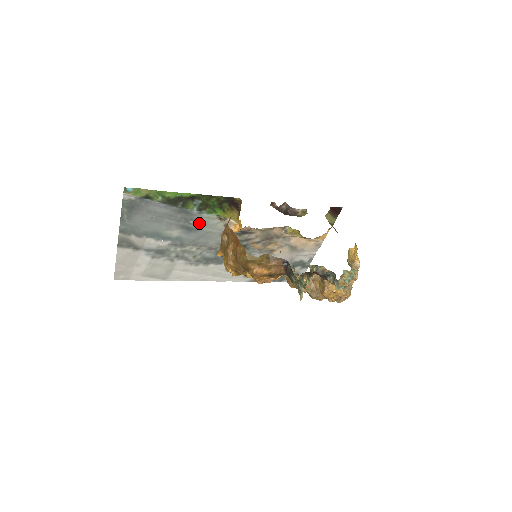
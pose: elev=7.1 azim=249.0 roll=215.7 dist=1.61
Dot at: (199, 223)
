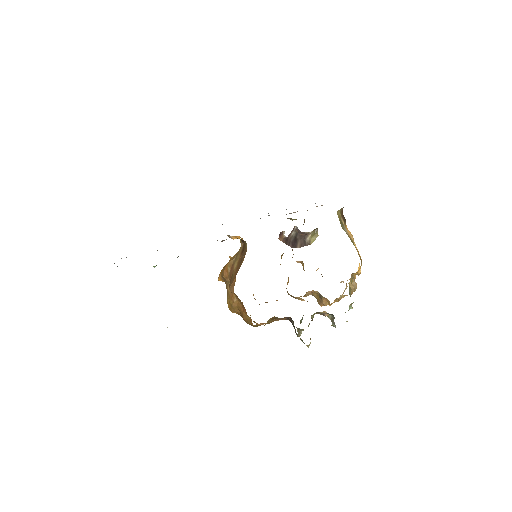
Dot at: occluded
